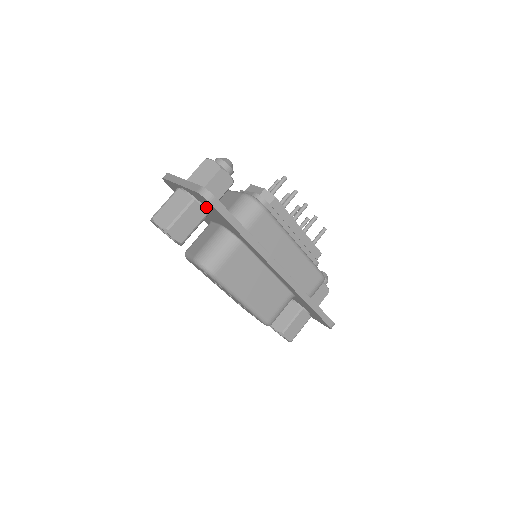
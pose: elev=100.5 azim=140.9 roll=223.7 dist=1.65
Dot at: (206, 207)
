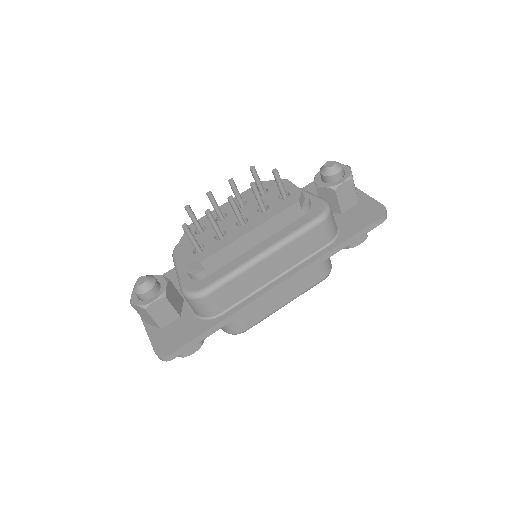
Dot at: occluded
